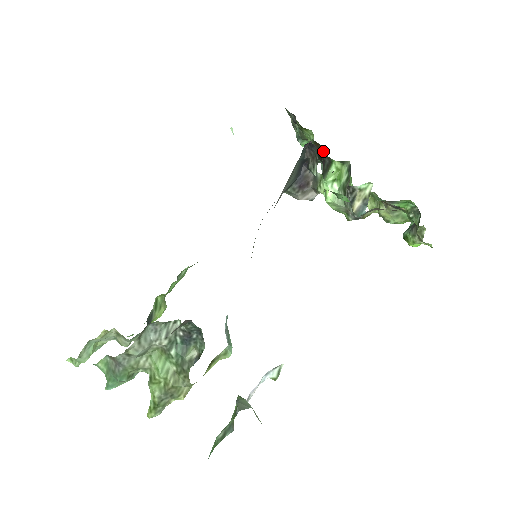
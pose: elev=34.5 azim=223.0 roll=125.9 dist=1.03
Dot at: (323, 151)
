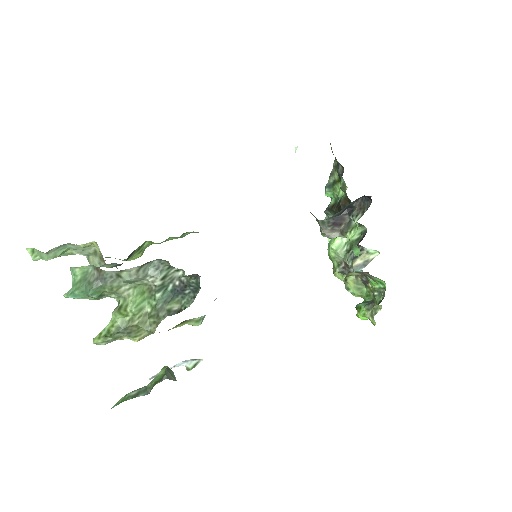
Dot at: occluded
